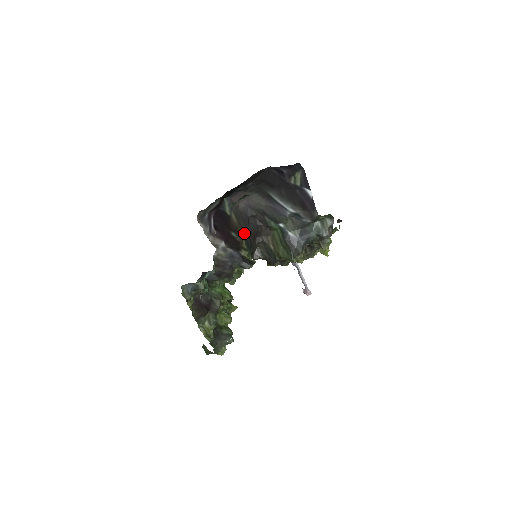
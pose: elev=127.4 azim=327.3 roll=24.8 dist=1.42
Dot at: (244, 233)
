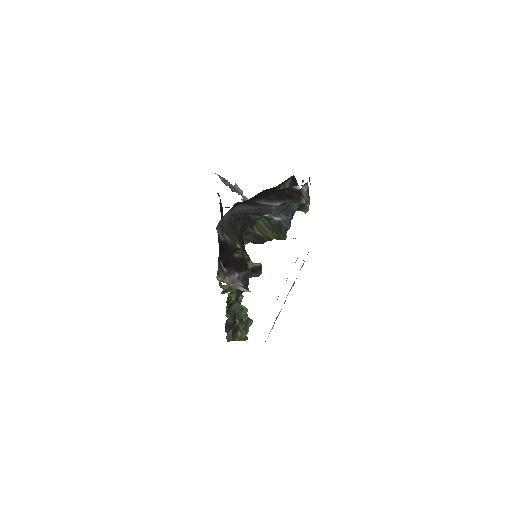
Dot at: (238, 243)
